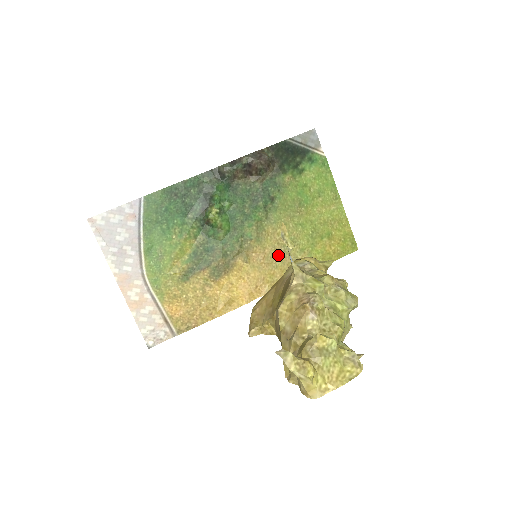
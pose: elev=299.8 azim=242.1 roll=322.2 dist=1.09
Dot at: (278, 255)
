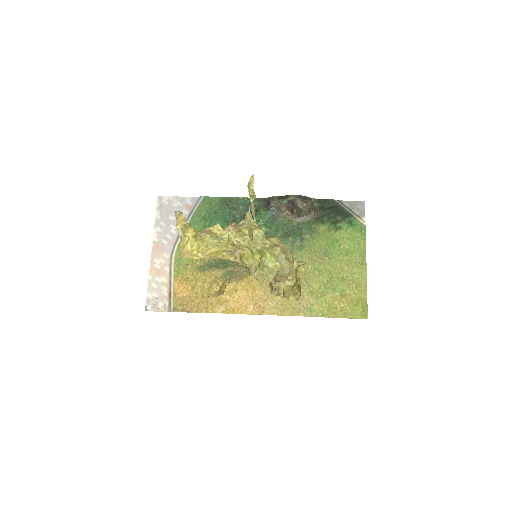
Dot at: occluded
